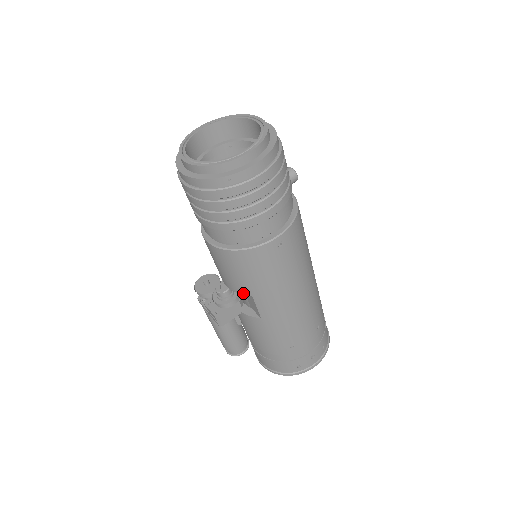
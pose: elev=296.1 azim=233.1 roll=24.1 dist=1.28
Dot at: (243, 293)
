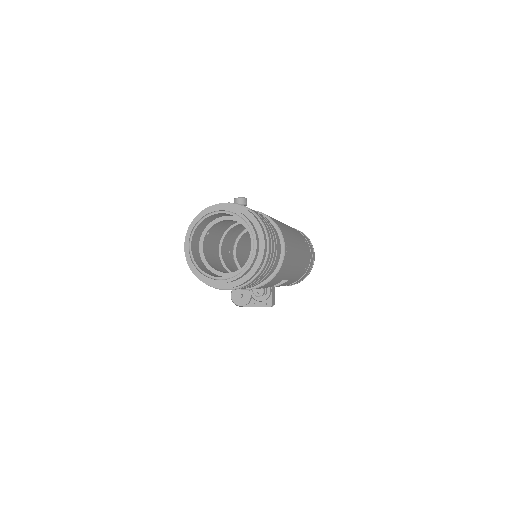
Dot at: occluded
